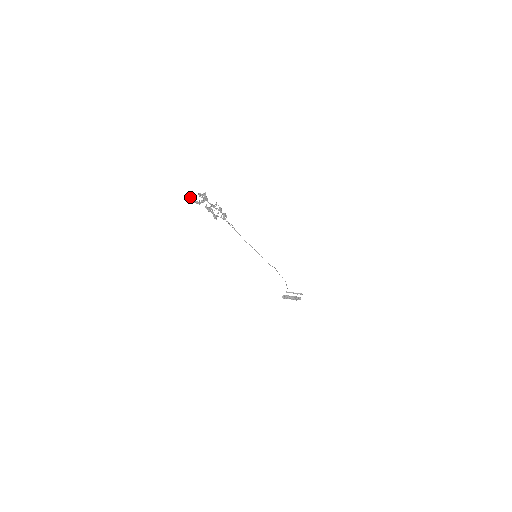
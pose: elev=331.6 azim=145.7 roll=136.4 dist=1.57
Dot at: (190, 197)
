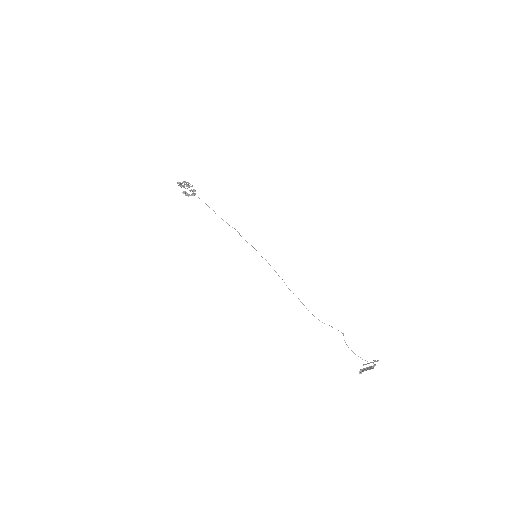
Dot at: (182, 192)
